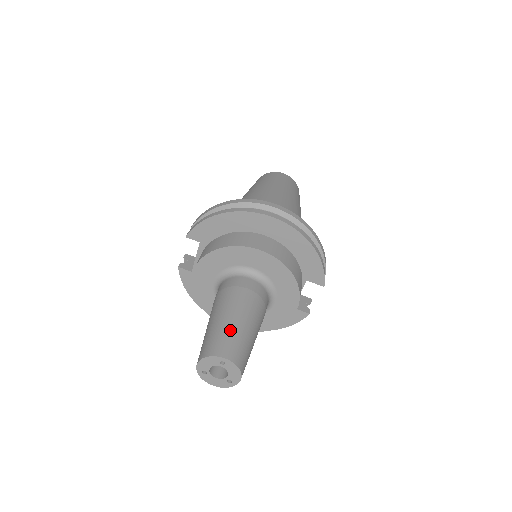
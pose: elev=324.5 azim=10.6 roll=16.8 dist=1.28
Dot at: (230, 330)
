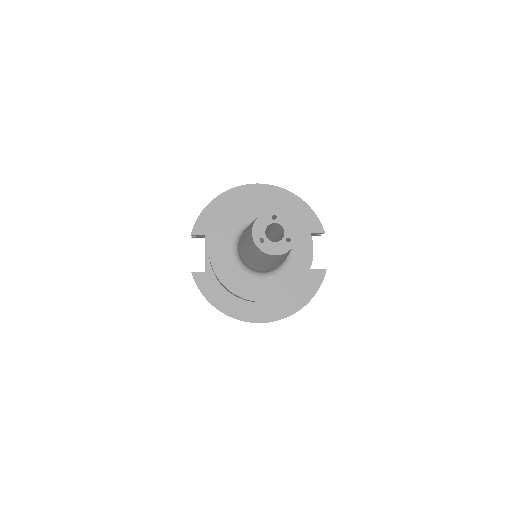
Dot at: occluded
